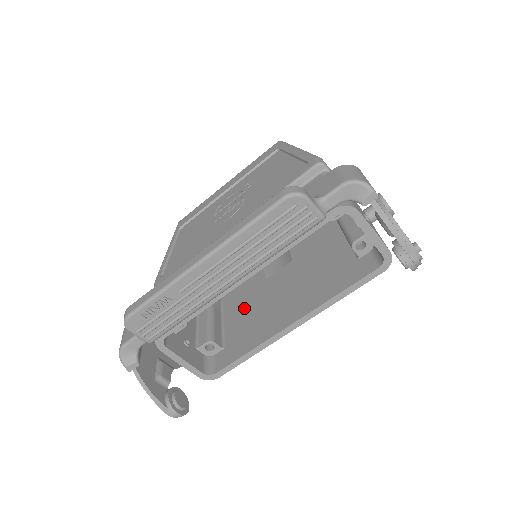
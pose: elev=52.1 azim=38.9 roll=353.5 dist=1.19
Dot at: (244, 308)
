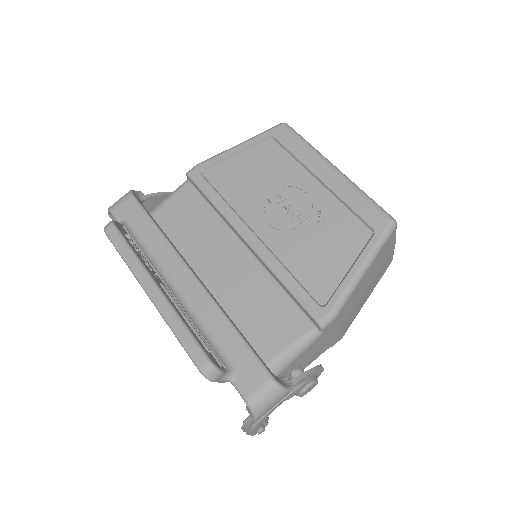
Dot at: occluded
